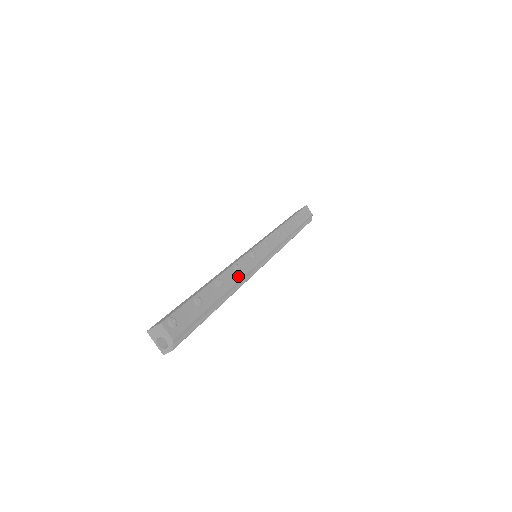
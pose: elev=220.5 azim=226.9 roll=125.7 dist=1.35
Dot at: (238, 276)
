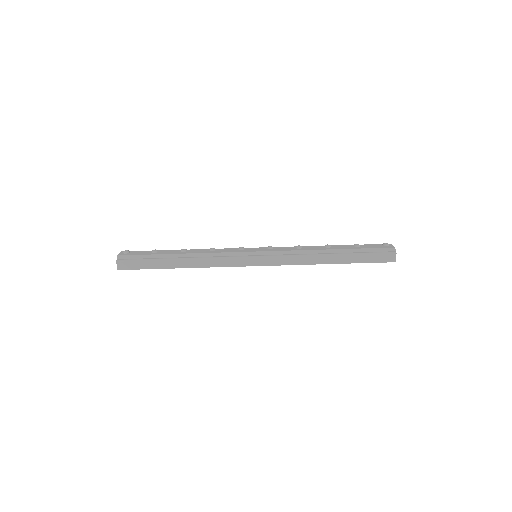
Dot at: (208, 252)
